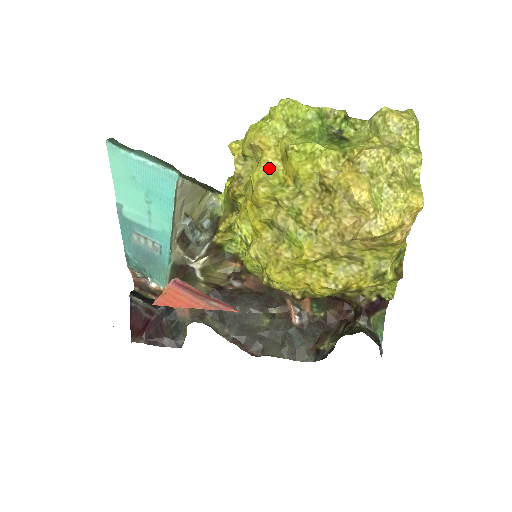
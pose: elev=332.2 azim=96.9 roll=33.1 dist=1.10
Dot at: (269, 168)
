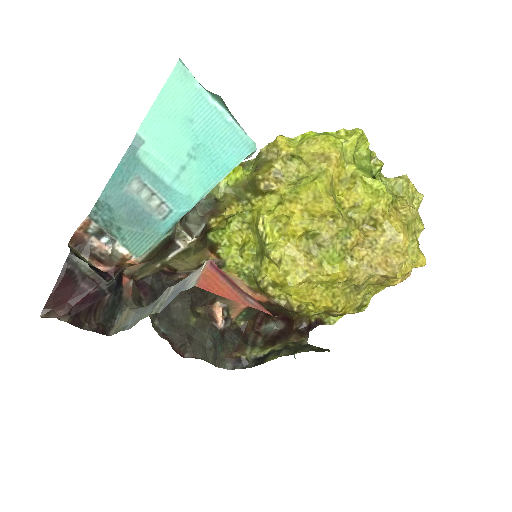
Dot at: (332, 184)
